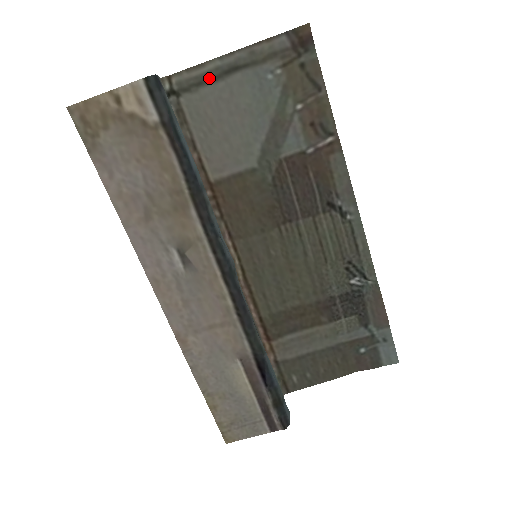
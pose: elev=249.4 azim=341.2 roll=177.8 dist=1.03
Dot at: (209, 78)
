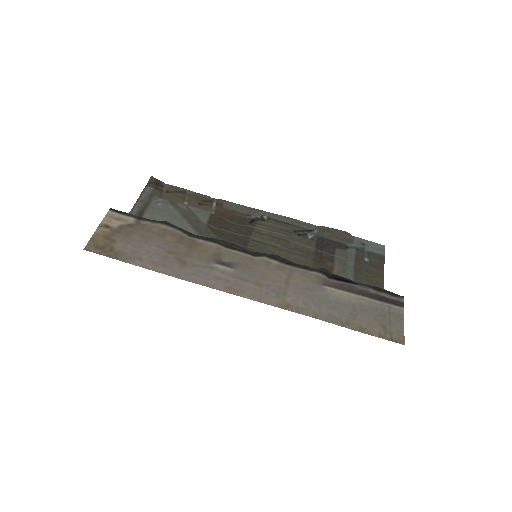
Dot at: occluded
